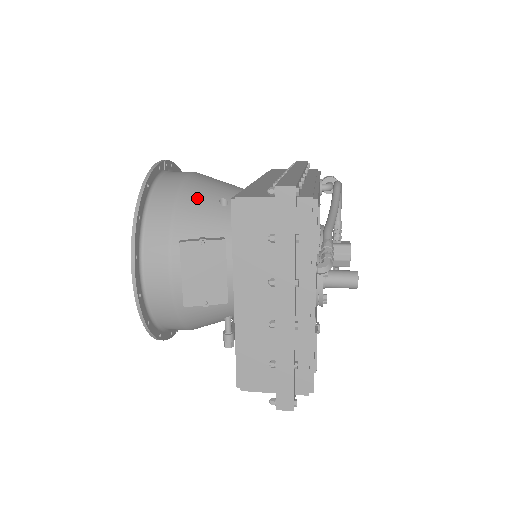
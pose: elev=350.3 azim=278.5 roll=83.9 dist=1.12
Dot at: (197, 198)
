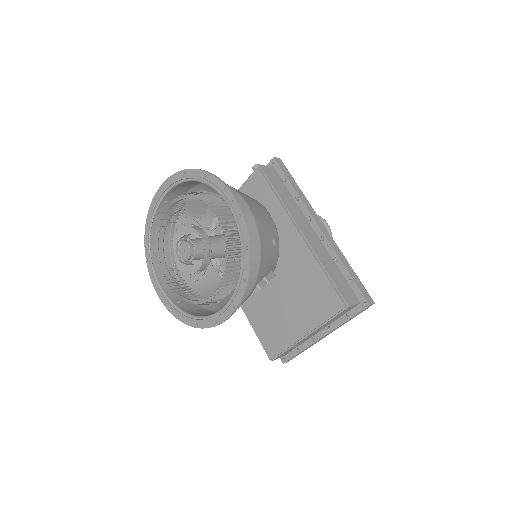
Dot at: (267, 247)
